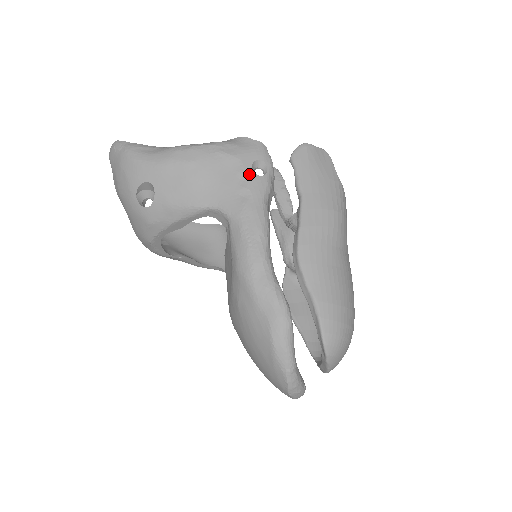
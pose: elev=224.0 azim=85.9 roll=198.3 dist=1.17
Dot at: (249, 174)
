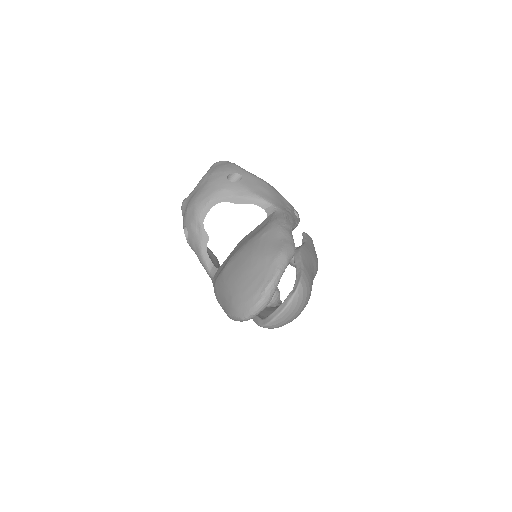
Dot at: (292, 210)
